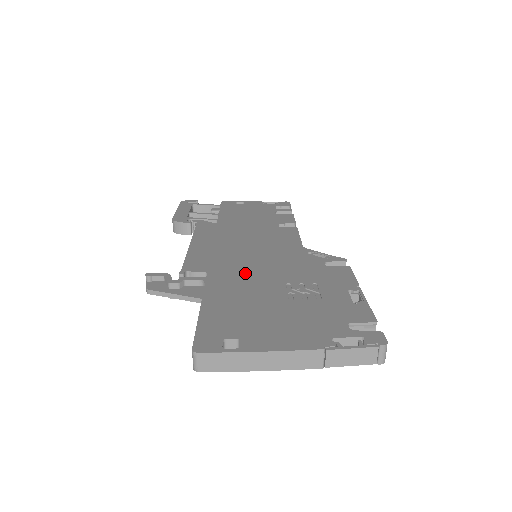
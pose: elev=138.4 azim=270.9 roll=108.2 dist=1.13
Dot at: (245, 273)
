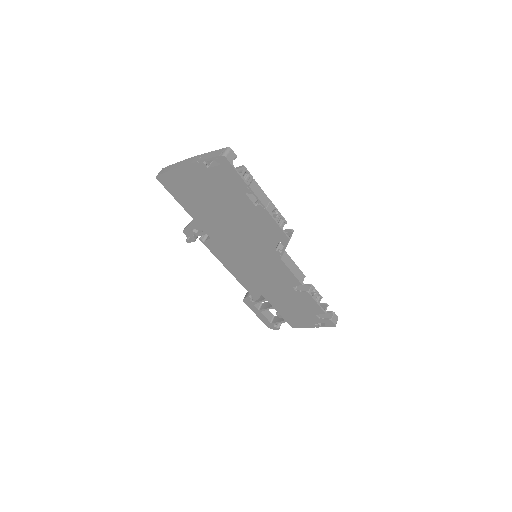
Dot at: occluded
